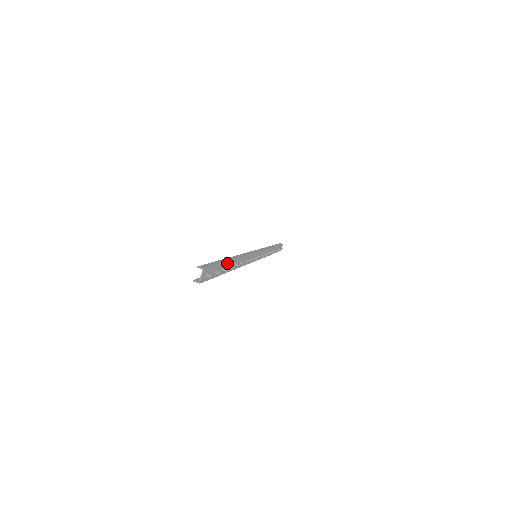
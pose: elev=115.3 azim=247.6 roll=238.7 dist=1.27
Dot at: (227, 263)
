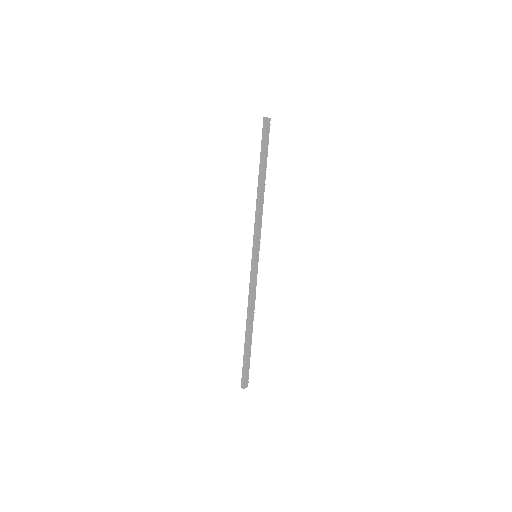
Dot at: (266, 163)
